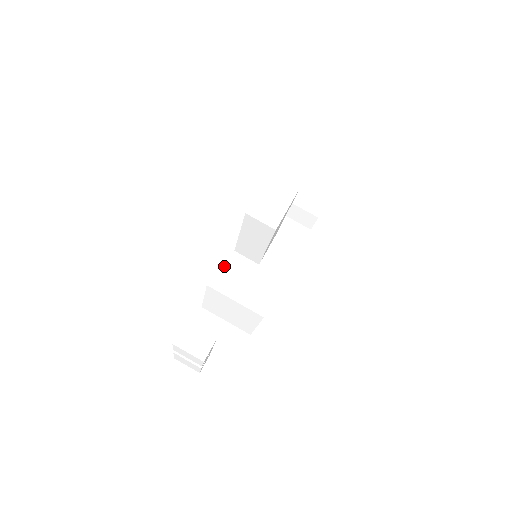
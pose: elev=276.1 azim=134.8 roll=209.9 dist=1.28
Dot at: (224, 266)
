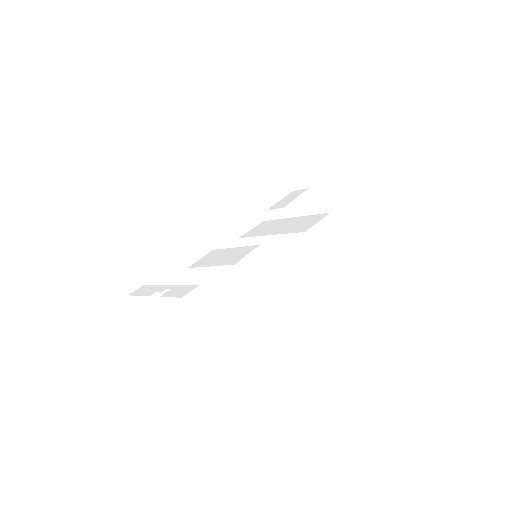
Dot at: (252, 256)
